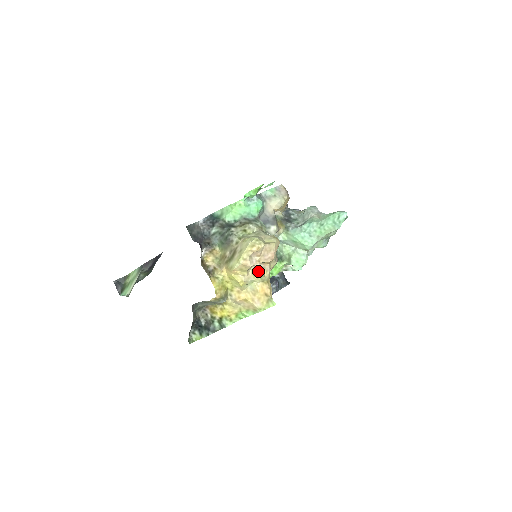
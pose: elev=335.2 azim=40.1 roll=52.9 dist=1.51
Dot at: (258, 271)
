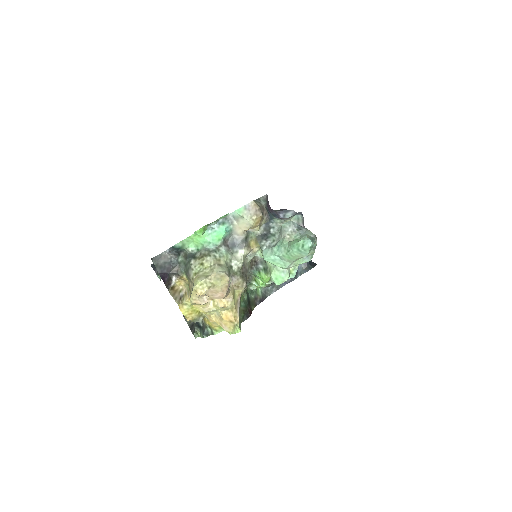
Dot at: (218, 303)
